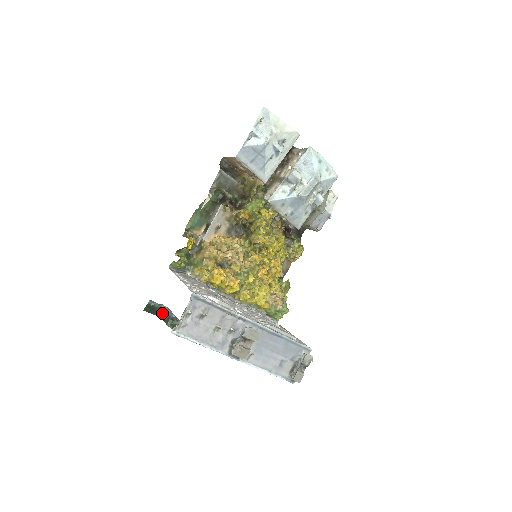
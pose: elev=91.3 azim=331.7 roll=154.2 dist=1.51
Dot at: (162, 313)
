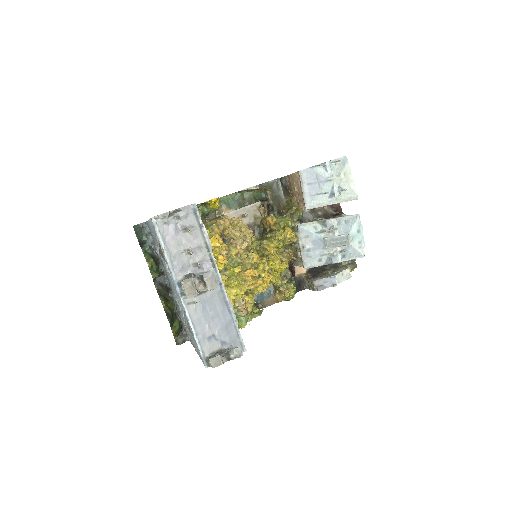
Dot at: (145, 241)
